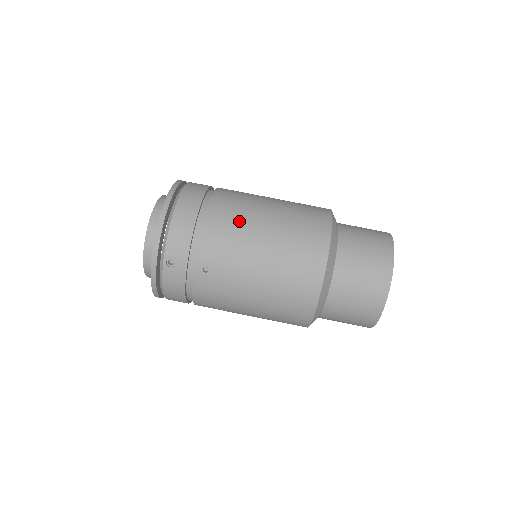
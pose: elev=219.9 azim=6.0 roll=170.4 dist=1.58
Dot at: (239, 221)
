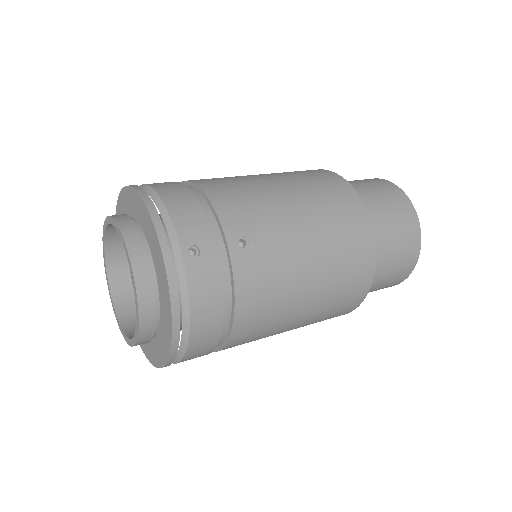
Dot at: (241, 182)
